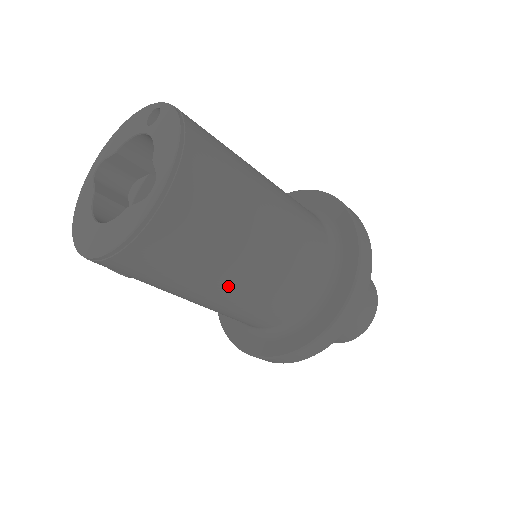
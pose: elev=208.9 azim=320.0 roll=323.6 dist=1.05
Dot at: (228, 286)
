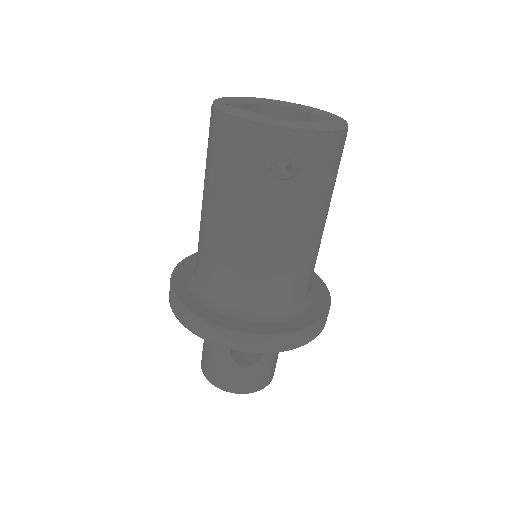
Dot at: (322, 224)
